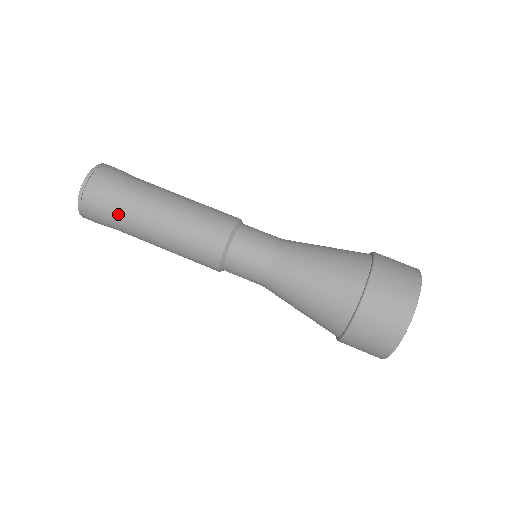
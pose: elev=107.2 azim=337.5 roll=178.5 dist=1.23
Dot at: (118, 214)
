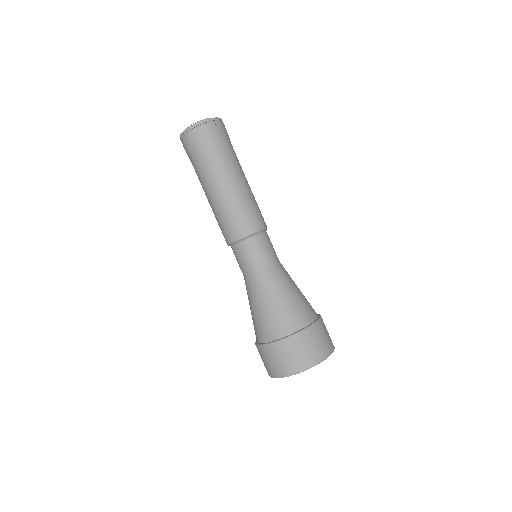
Dot at: (195, 165)
